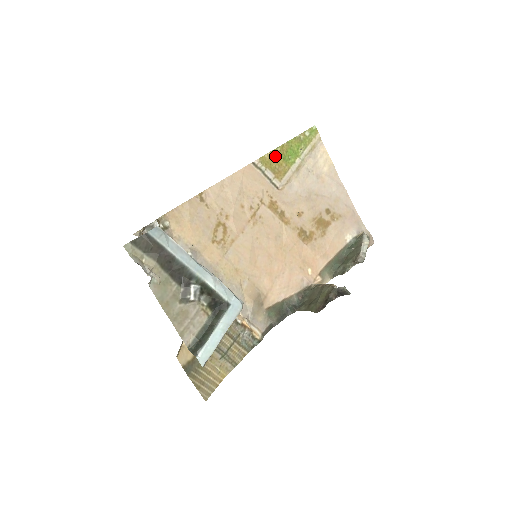
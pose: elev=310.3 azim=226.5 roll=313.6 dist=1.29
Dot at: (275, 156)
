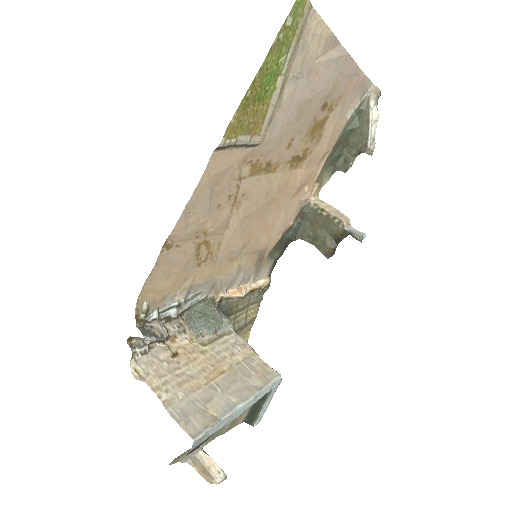
Dot at: (245, 108)
